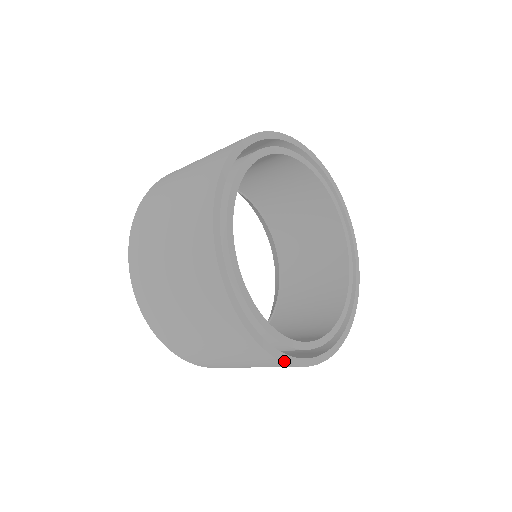
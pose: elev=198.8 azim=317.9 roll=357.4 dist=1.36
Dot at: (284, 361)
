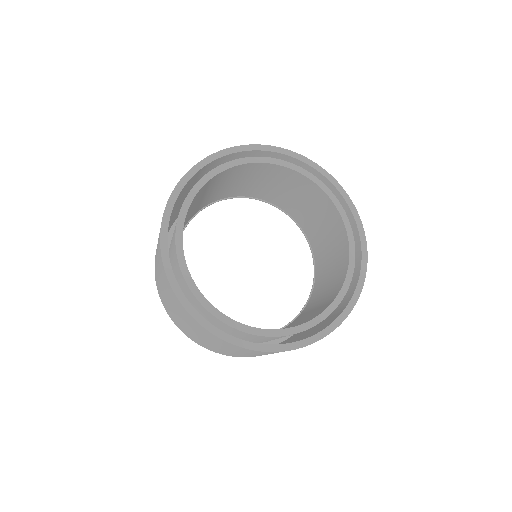
Dot at: (282, 350)
